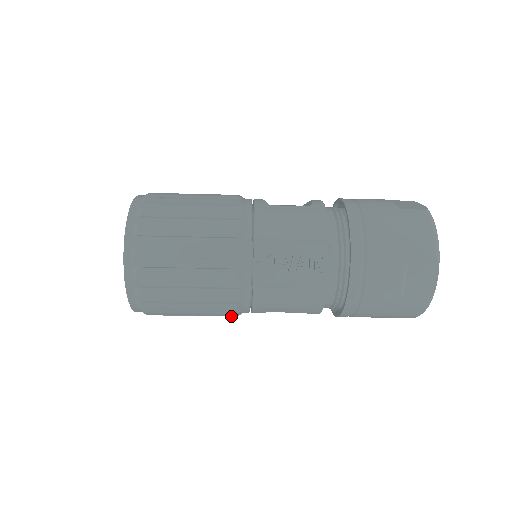
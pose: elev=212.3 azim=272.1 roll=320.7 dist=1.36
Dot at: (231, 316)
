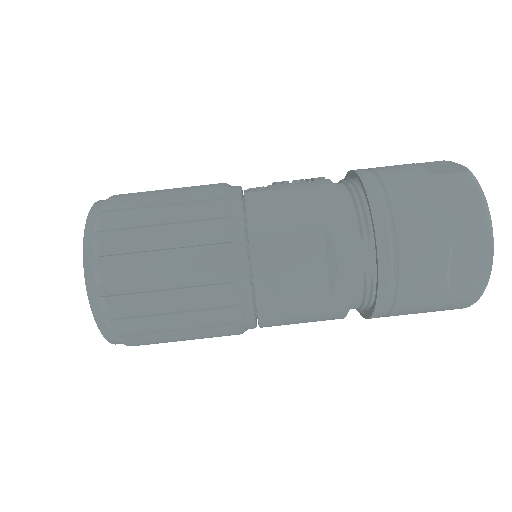
Dot at: (220, 256)
